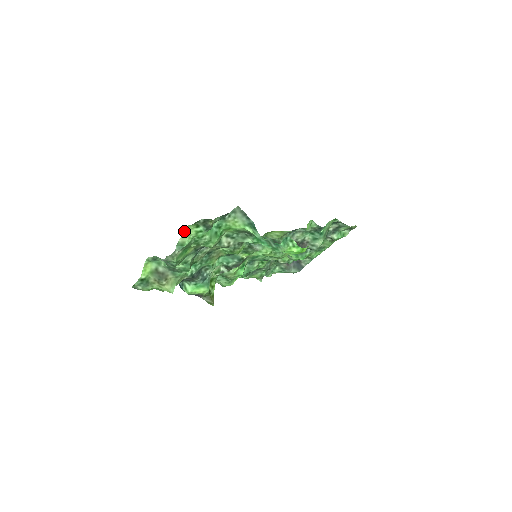
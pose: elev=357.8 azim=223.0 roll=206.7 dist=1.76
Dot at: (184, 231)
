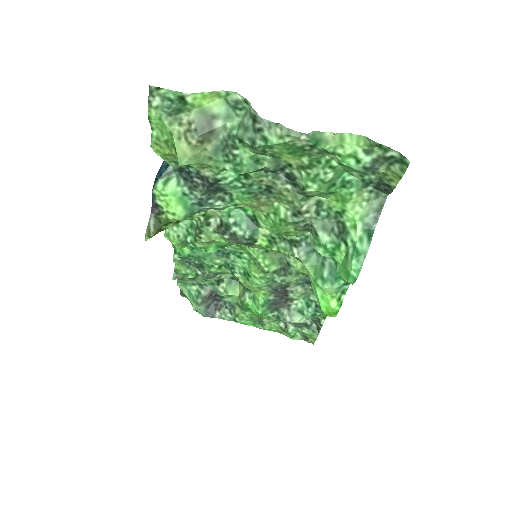
Dot at: (348, 133)
